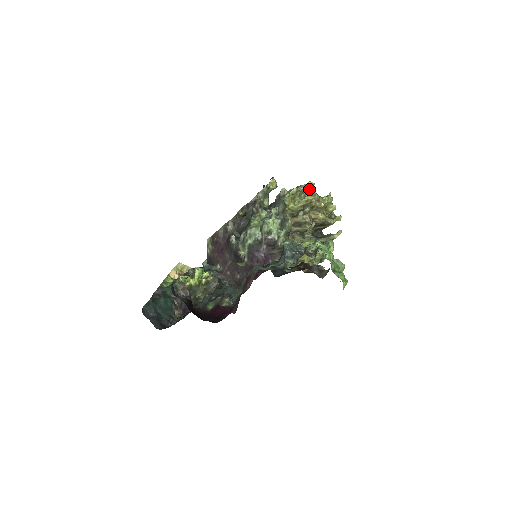
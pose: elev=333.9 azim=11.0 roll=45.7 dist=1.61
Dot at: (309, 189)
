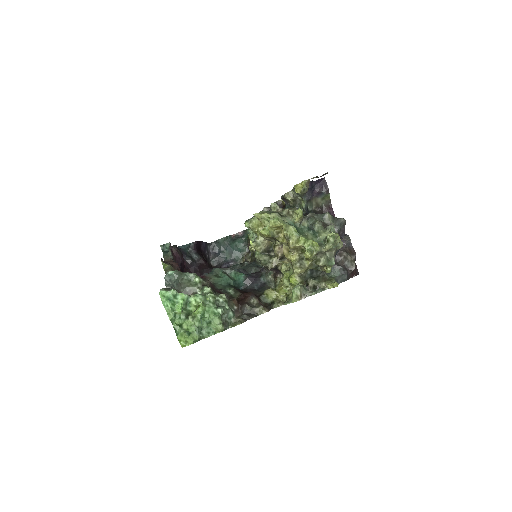
Dot at: (269, 222)
